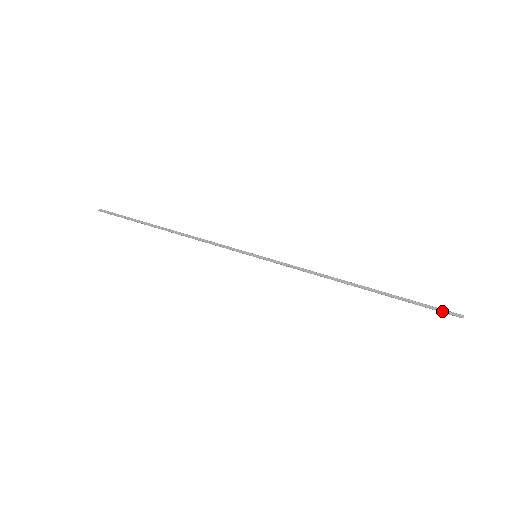
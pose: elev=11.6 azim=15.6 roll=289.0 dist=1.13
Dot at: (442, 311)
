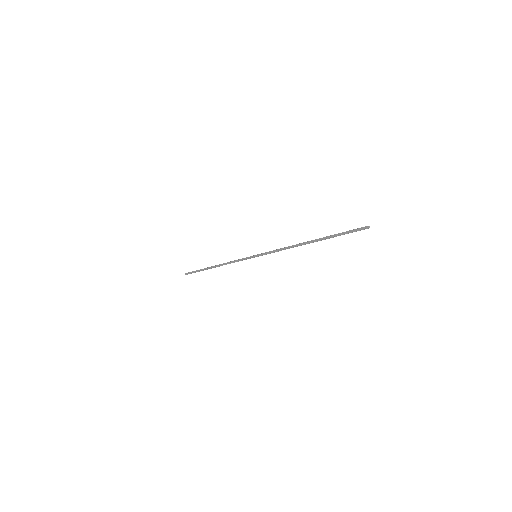
Dot at: (356, 230)
